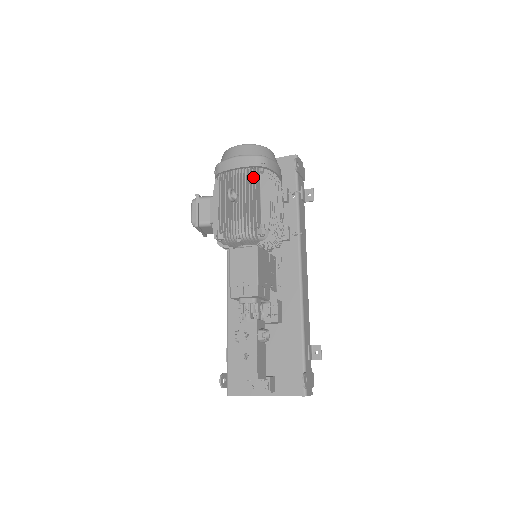
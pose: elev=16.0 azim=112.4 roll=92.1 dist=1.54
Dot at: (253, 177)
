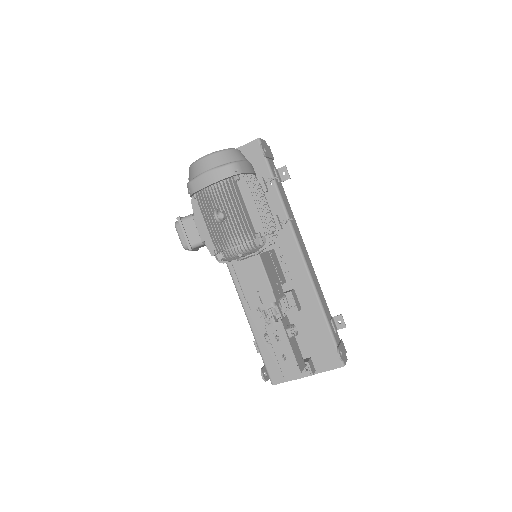
Dot at: (232, 189)
